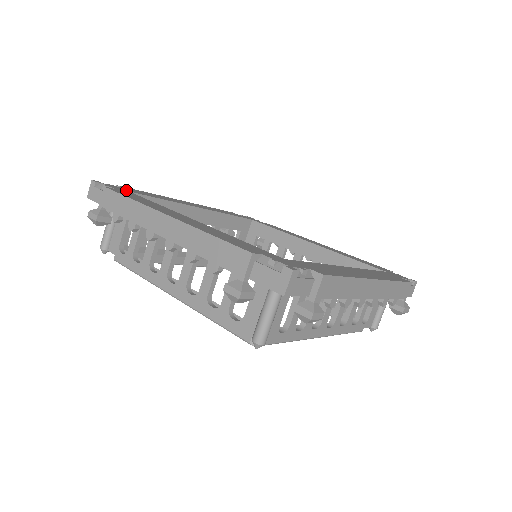
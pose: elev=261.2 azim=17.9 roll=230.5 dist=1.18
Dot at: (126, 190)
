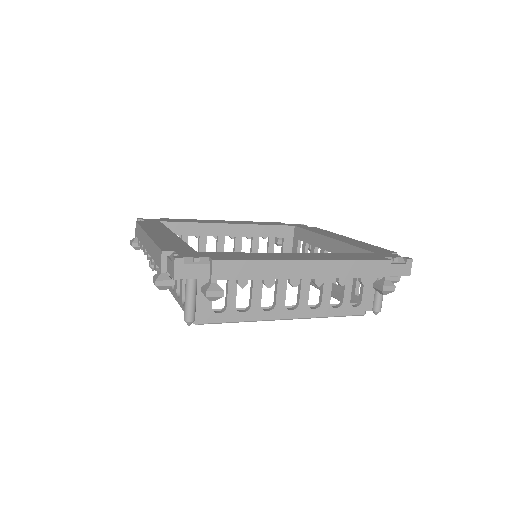
Dot at: (159, 221)
